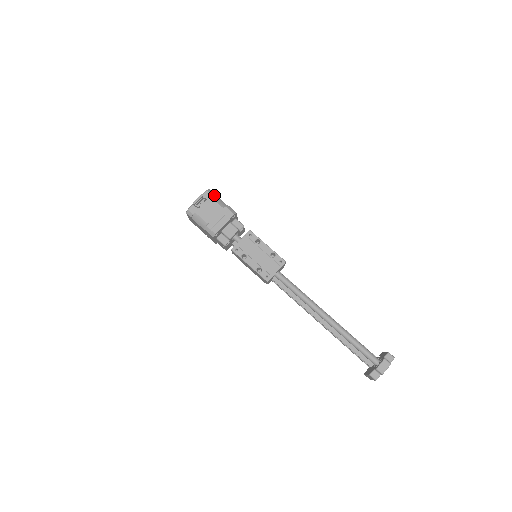
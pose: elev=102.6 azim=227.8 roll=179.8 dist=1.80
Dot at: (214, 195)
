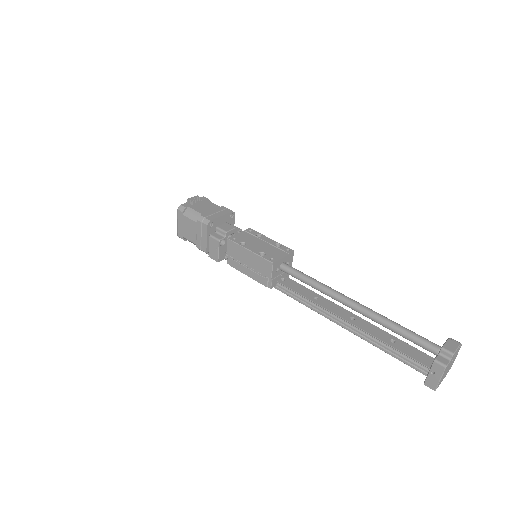
Dot at: occluded
